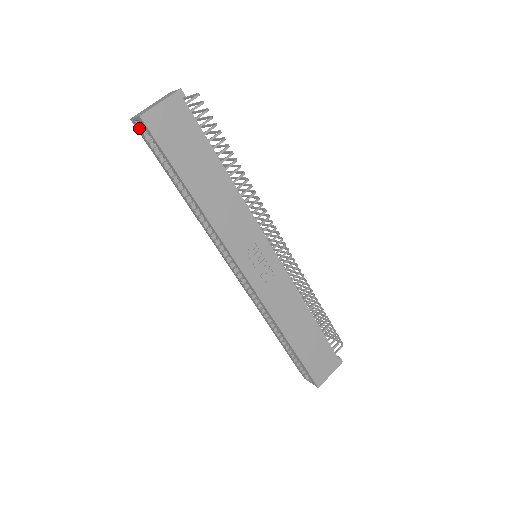
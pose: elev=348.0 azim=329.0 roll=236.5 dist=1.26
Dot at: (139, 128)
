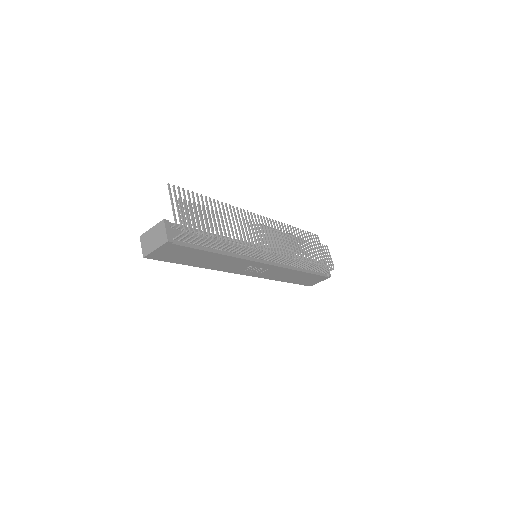
Dot at: occluded
